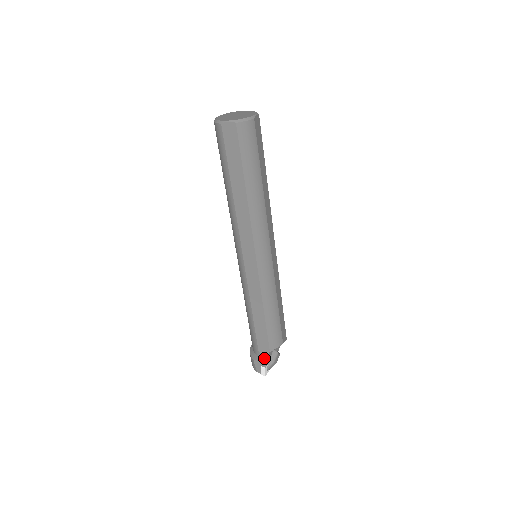
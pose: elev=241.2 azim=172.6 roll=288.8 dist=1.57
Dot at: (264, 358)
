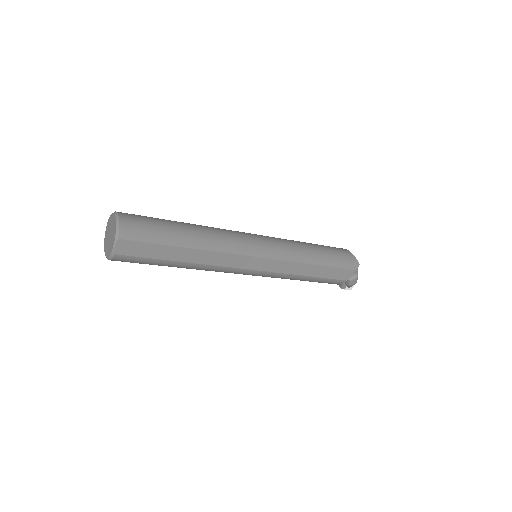
Dot at: occluded
